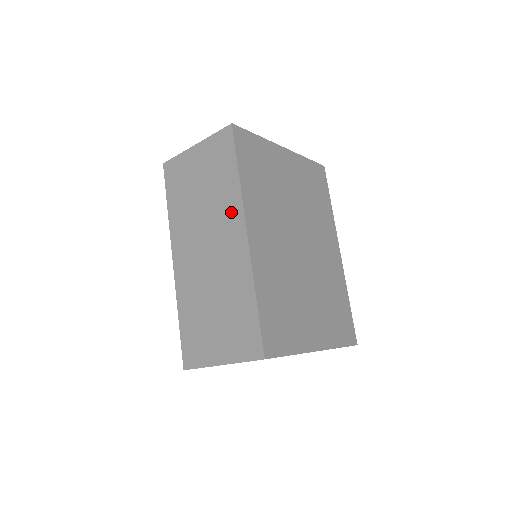
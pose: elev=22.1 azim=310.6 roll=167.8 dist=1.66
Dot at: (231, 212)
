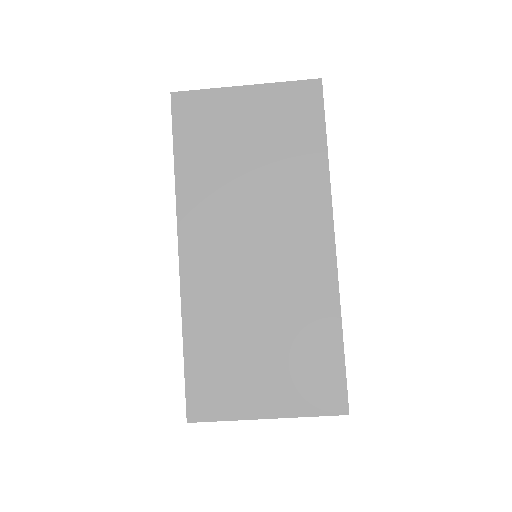
Dot at: (309, 203)
